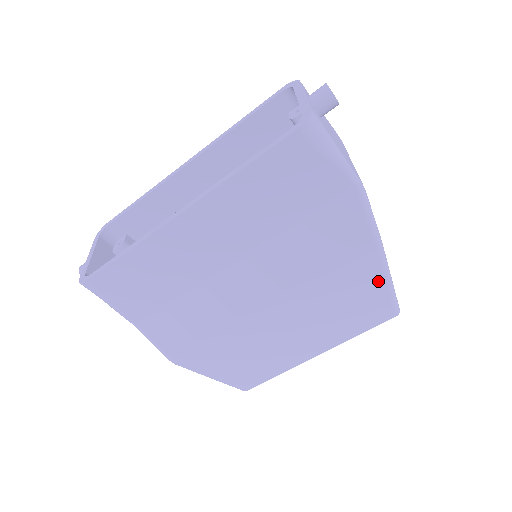
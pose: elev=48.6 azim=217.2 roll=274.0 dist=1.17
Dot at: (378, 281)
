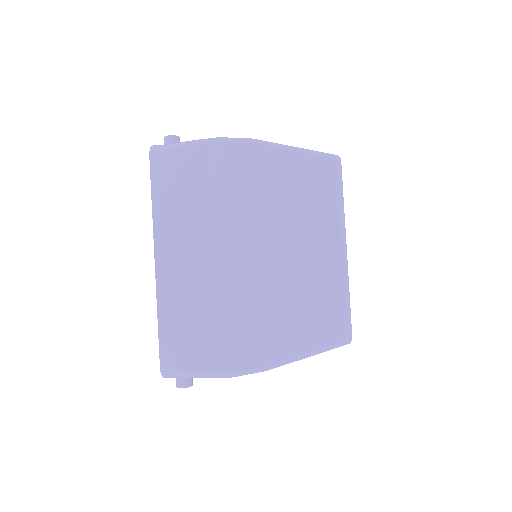
Dot at: (285, 156)
